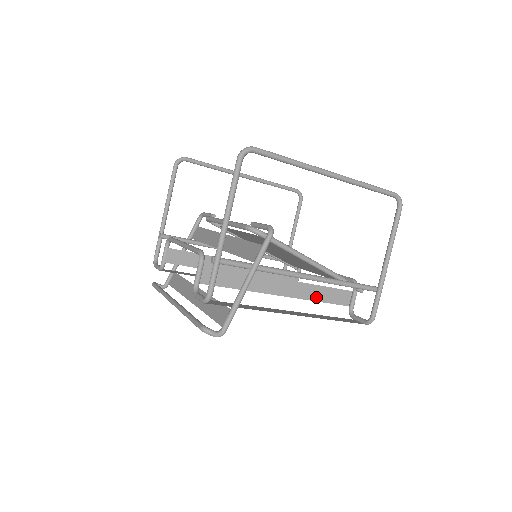
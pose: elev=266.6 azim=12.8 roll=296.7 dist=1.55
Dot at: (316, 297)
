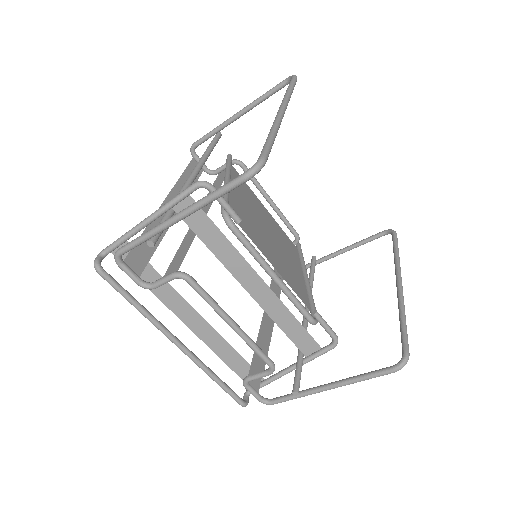
Dot at: (276, 273)
